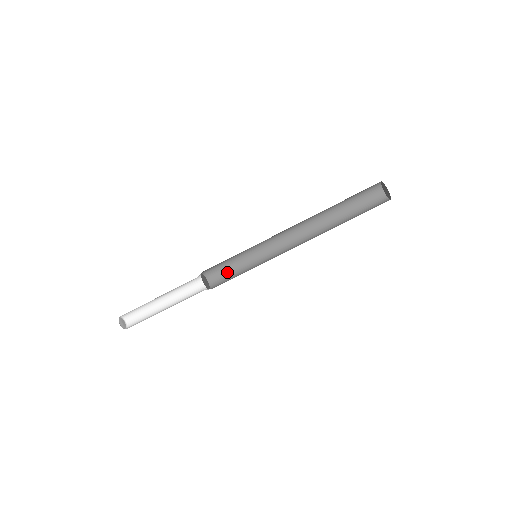
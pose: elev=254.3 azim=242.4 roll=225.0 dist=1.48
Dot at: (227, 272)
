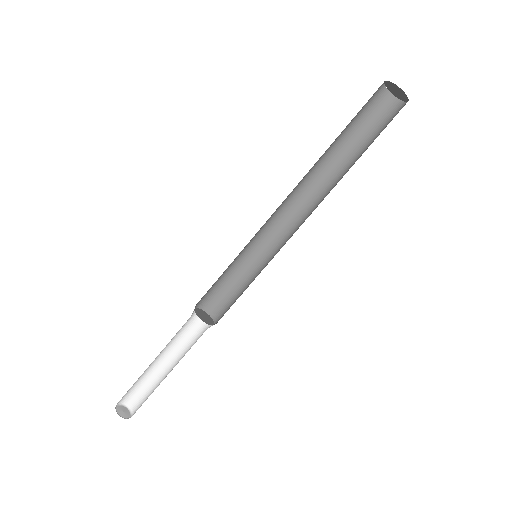
Dot at: (234, 299)
